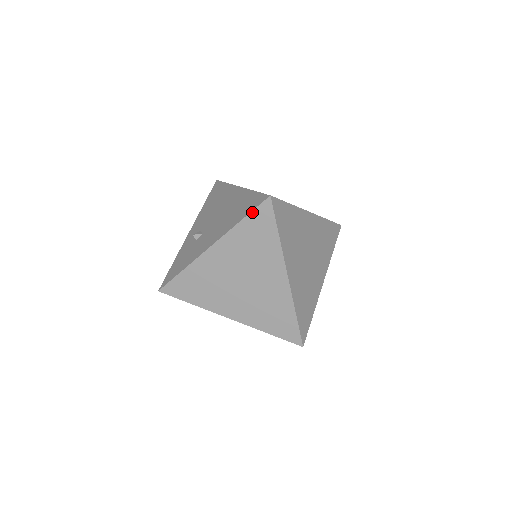
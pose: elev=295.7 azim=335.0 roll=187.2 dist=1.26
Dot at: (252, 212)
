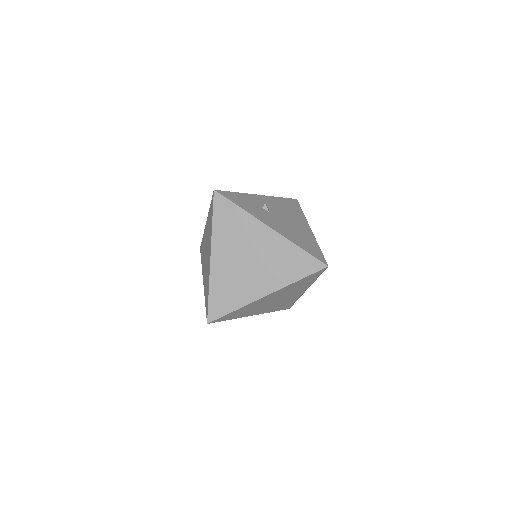
Dot at: (311, 255)
